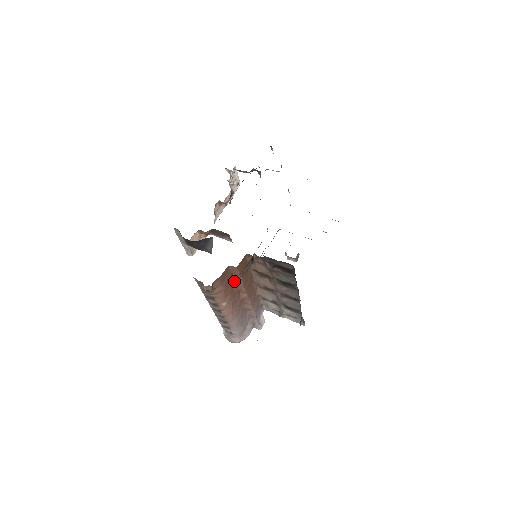
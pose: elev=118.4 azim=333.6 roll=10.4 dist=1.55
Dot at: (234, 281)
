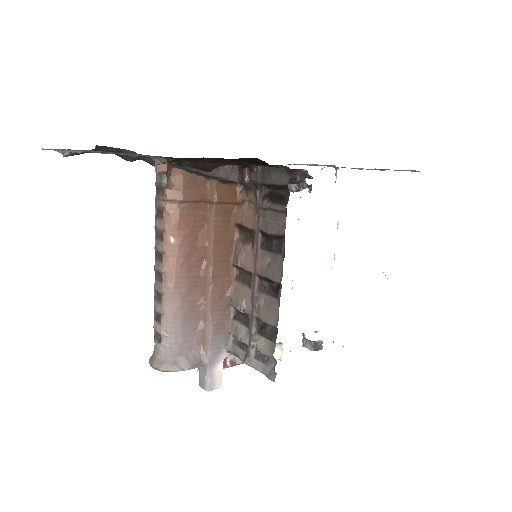
Dot at: (204, 220)
